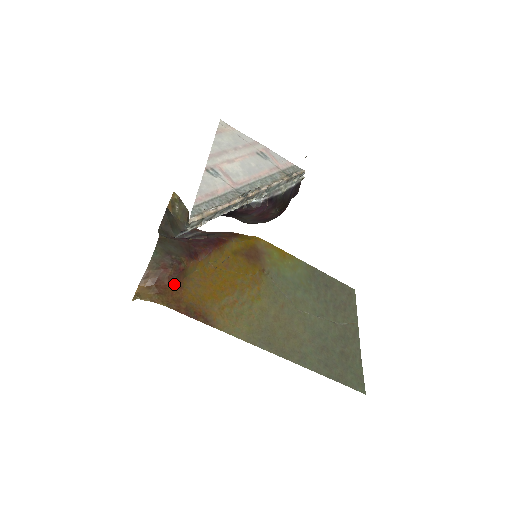
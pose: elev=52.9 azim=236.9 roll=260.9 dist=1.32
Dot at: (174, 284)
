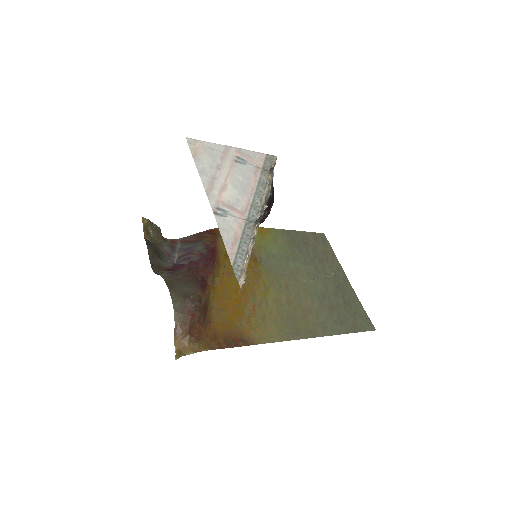
Dot at: (203, 323)
